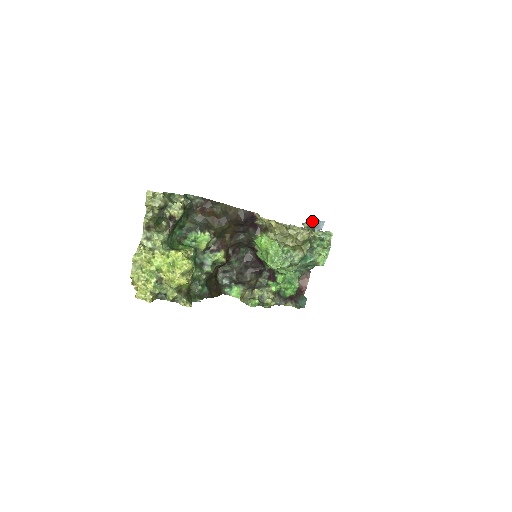
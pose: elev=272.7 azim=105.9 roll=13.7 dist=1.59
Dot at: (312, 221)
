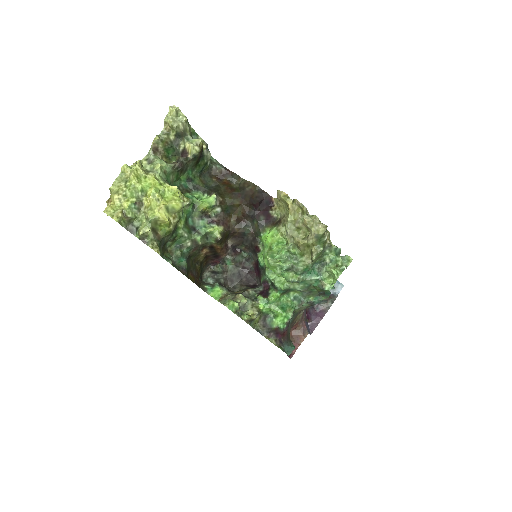
Dot at: occluded
